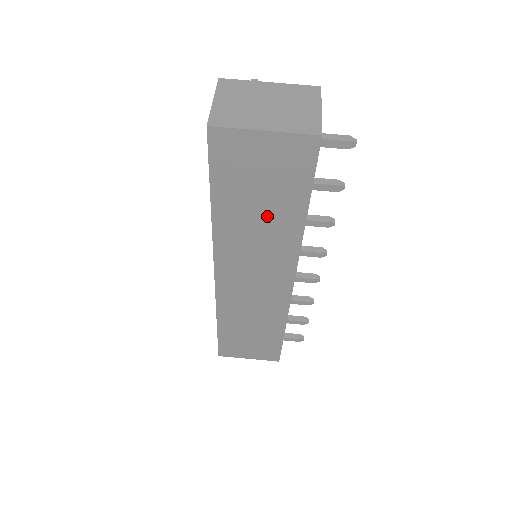
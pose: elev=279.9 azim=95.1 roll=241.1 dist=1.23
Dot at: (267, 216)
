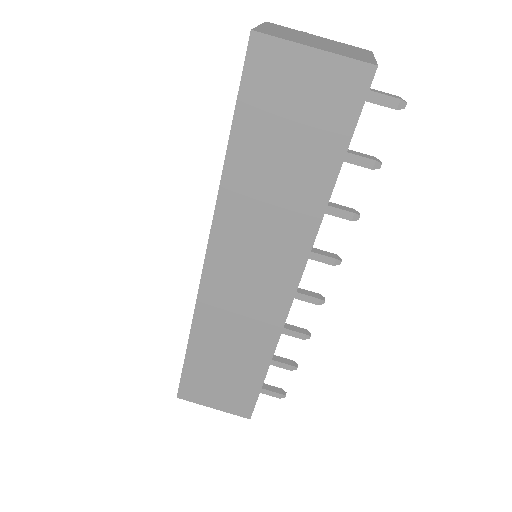
Dot at: (289, 176)
